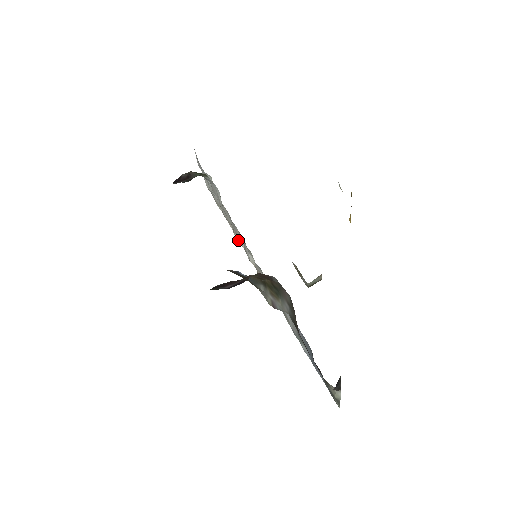
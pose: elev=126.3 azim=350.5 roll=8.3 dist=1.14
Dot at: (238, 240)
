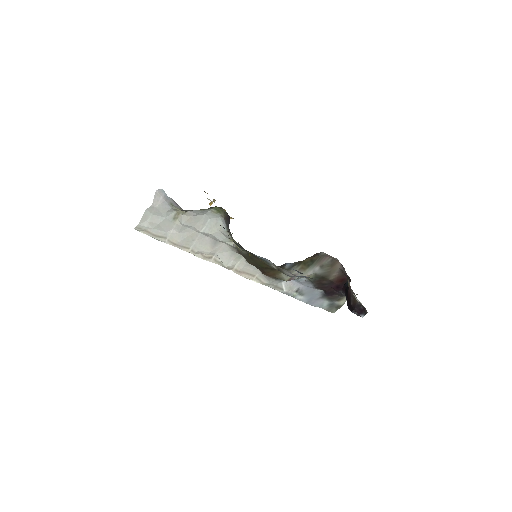
Dot at: (202, 258)
